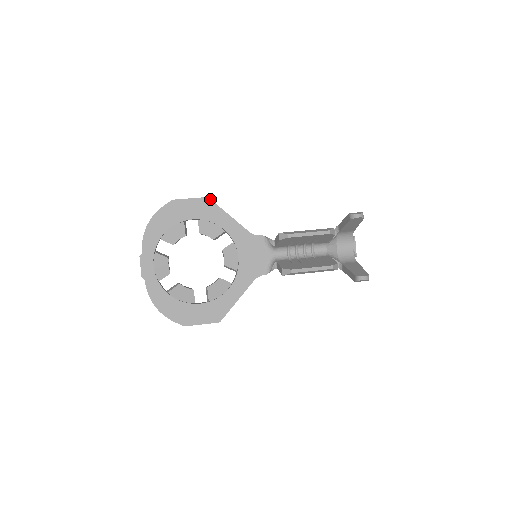
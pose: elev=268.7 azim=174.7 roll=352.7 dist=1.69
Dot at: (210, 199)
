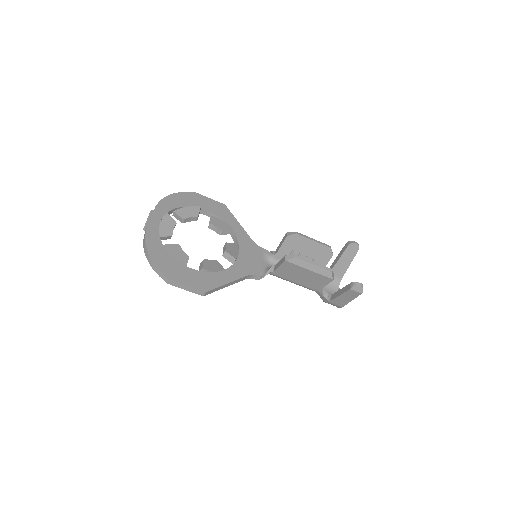
Dot at: (226, 206)
